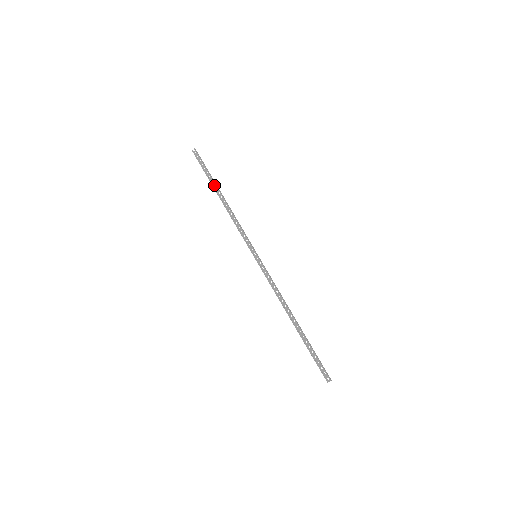
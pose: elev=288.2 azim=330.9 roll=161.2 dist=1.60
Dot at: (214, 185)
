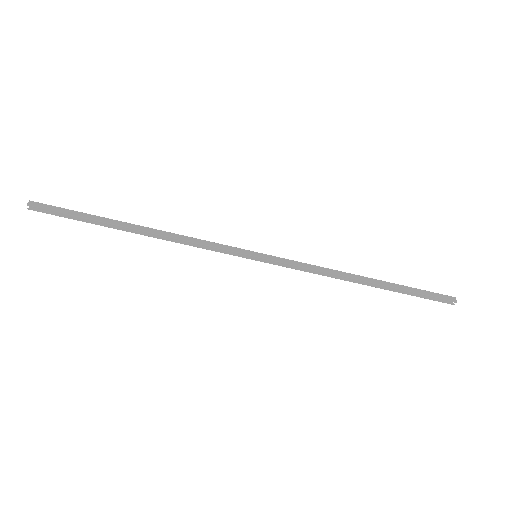
Dot at: (111, 222)
